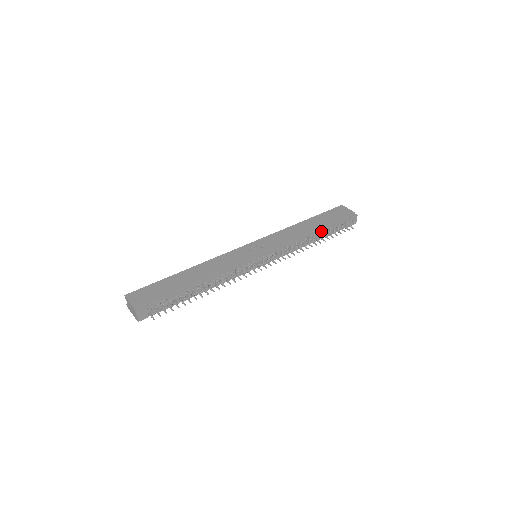
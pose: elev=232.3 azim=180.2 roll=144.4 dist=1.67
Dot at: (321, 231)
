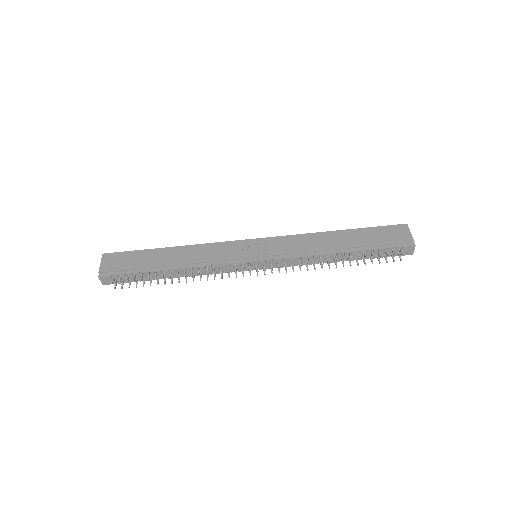
Dot at: (350, 252)
